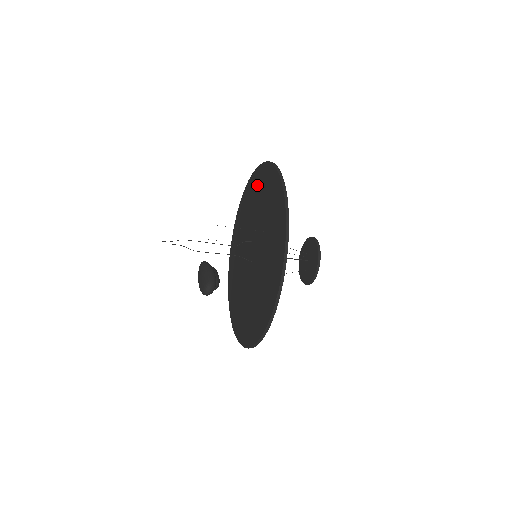
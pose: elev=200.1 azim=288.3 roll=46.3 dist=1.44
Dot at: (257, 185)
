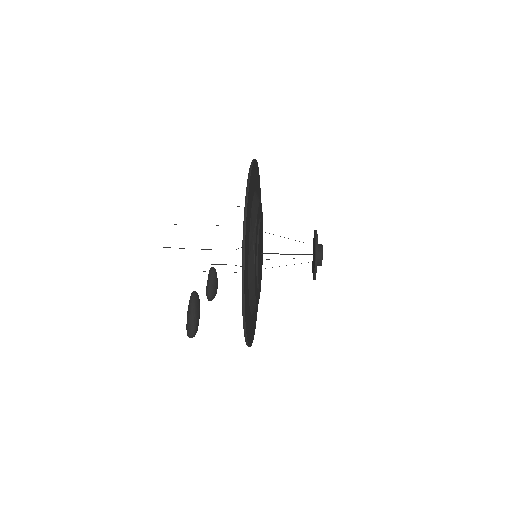
Dot at: occluded
